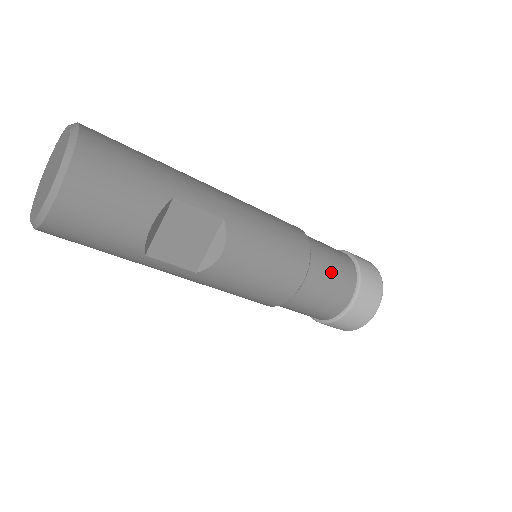
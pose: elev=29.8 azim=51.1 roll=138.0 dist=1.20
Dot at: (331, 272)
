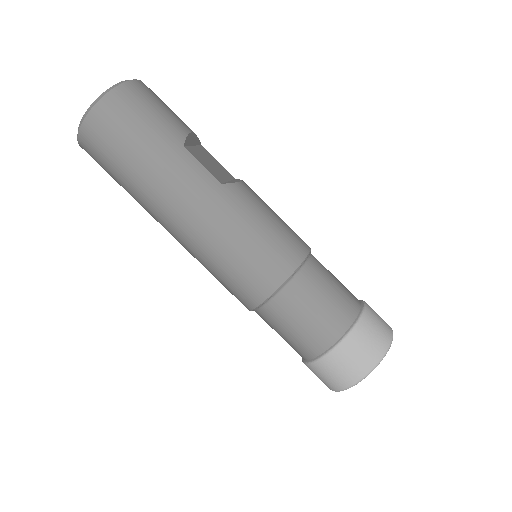
Dot at: occluded
